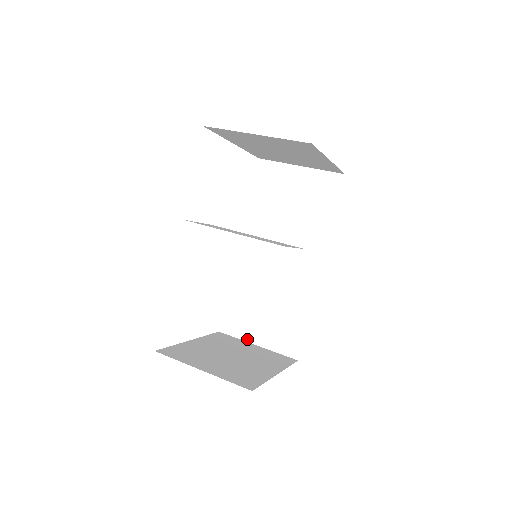
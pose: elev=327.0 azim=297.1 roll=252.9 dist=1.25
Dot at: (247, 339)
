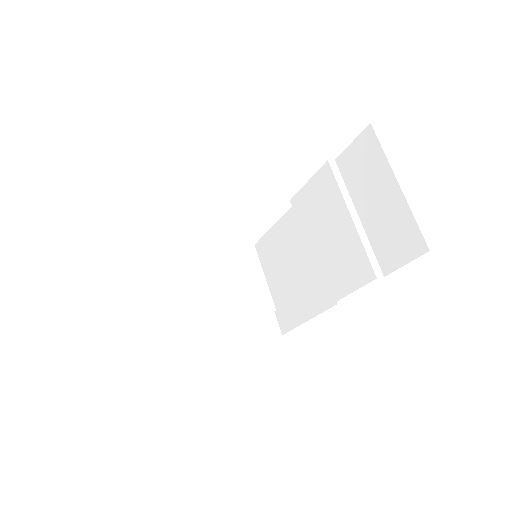
Dot at: occluded
